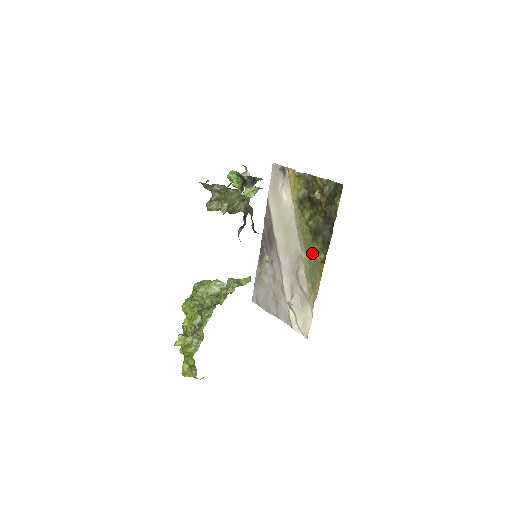
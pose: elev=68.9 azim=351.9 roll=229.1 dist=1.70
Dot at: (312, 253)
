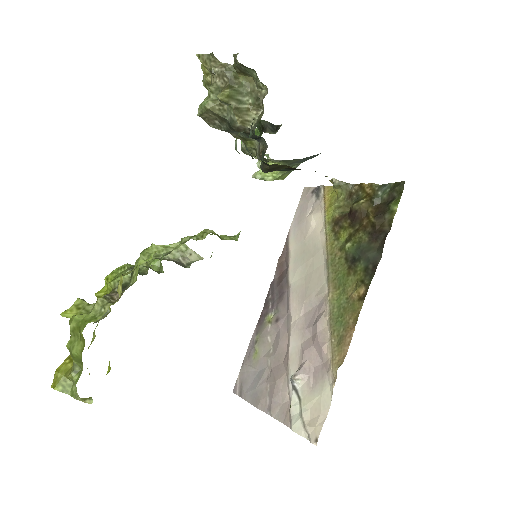
Dot at: (345, 289)
